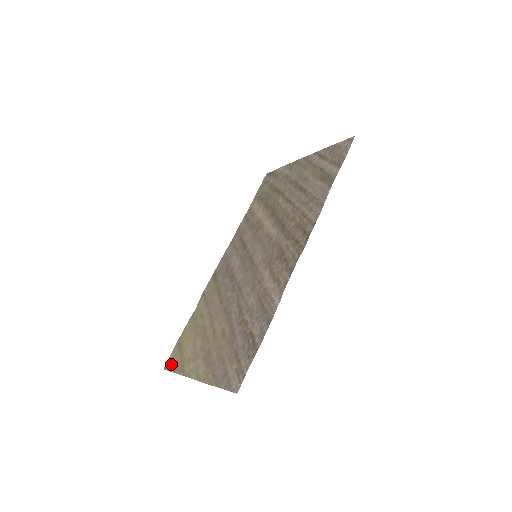
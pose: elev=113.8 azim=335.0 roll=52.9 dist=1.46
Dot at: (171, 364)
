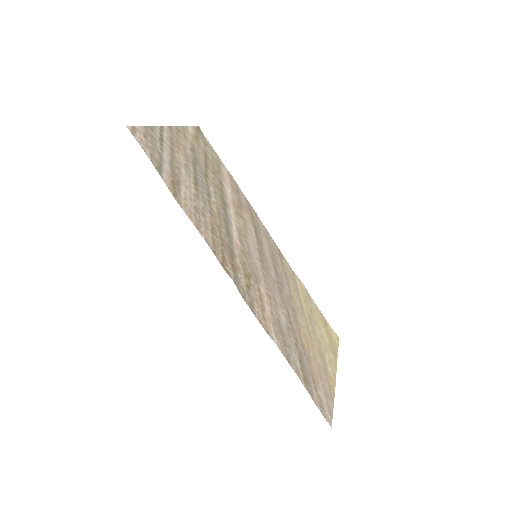
Dot at: (334, 339)
